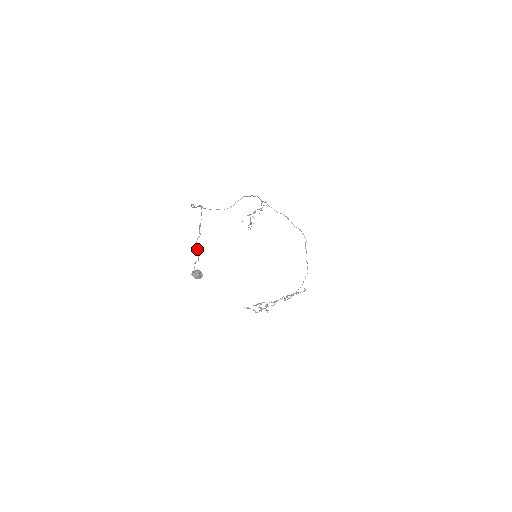
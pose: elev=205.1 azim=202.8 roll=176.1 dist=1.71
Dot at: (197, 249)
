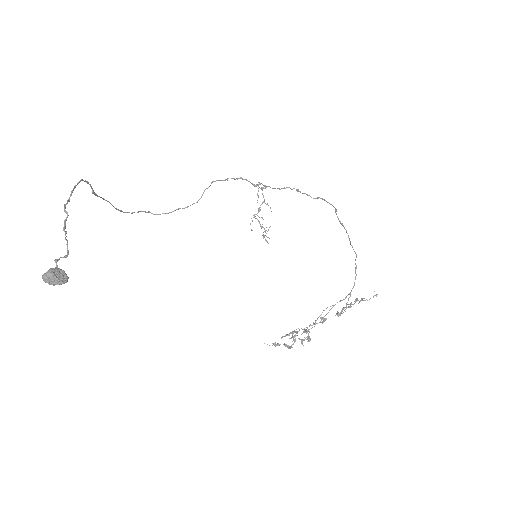
Dot at: (65, 239)
